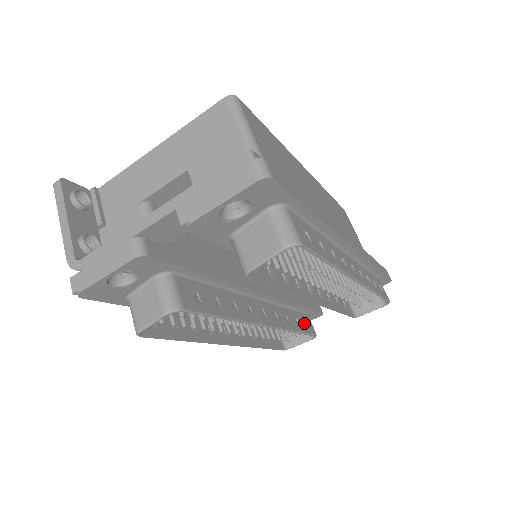
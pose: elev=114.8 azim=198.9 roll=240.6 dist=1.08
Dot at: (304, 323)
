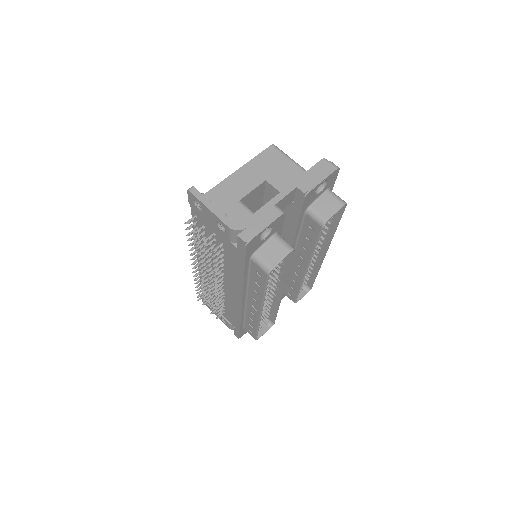
Dot at: (270, 312)
